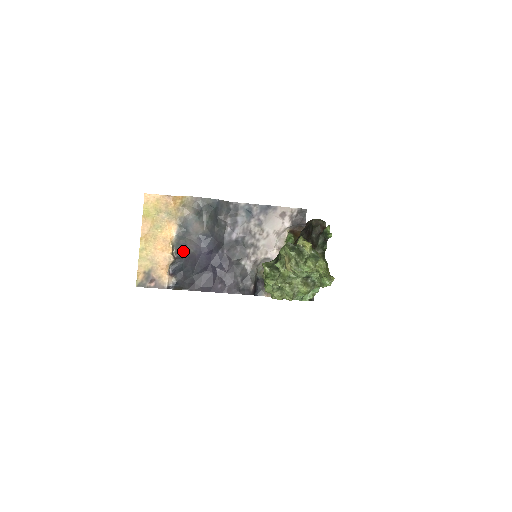
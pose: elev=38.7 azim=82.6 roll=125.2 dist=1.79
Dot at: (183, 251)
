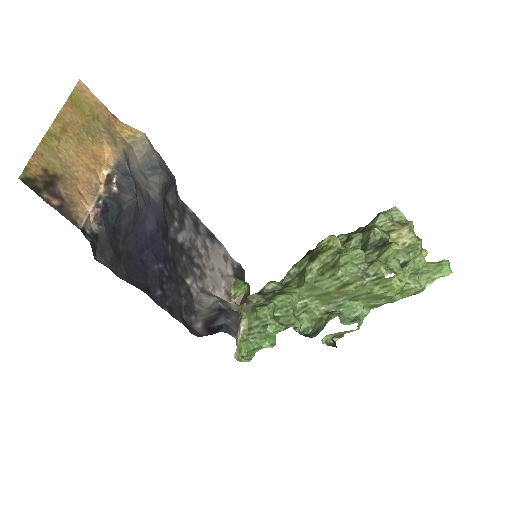
Dot at: (132, 191)
